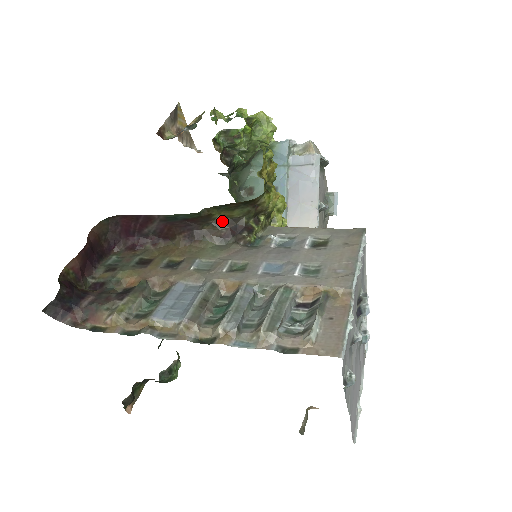
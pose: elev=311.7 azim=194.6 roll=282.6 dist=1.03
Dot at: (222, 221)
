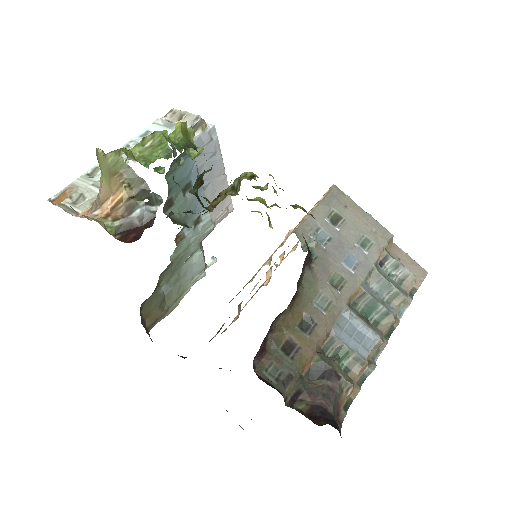
Dot at: (303, 265)
